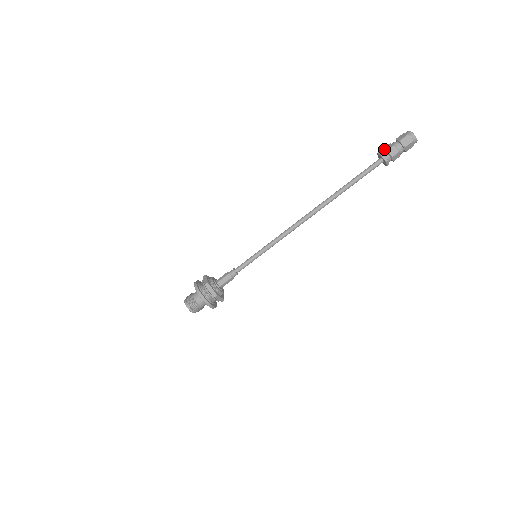
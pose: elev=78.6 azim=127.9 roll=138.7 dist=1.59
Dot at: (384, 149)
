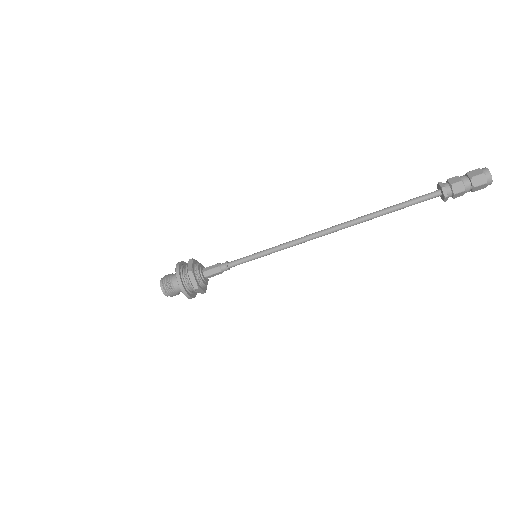
Dot at: (452, 189)
